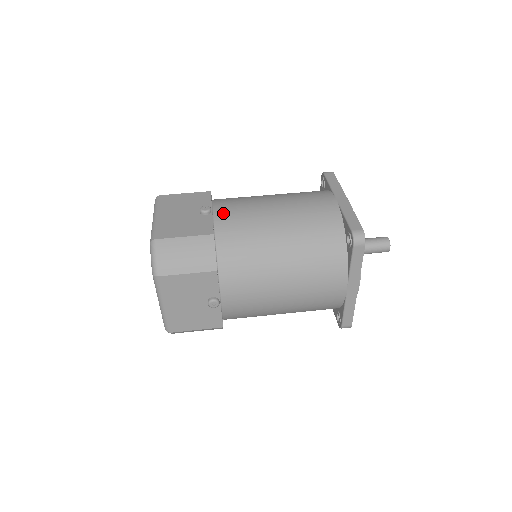
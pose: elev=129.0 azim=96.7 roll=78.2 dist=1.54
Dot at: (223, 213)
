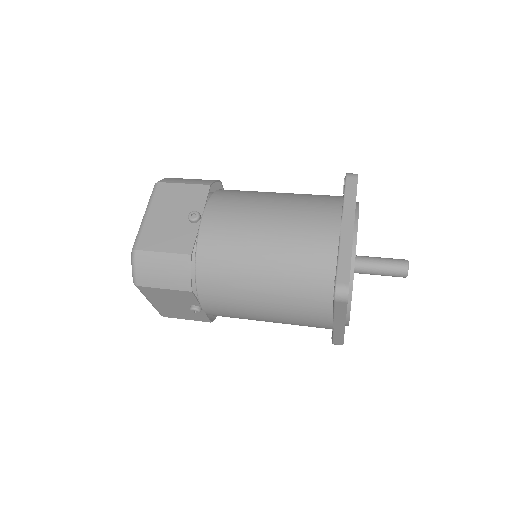
Dot at: occluded
